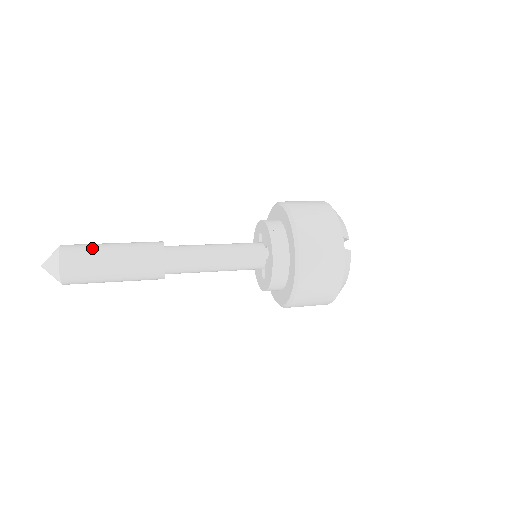
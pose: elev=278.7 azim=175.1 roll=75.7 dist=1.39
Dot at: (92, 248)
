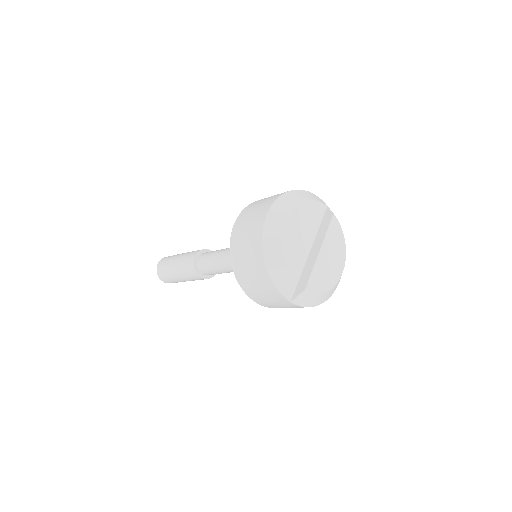
Dot at: (167, 272)
